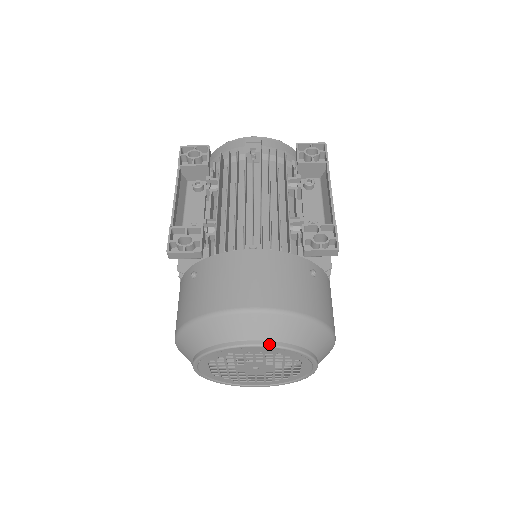
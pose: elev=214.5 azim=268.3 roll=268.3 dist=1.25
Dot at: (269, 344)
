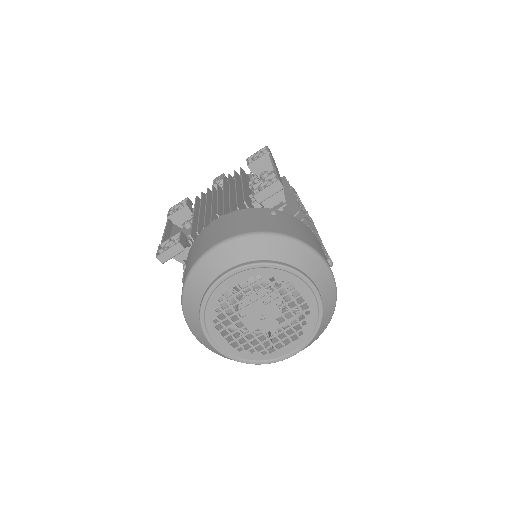
Dot at: (240, 266)
